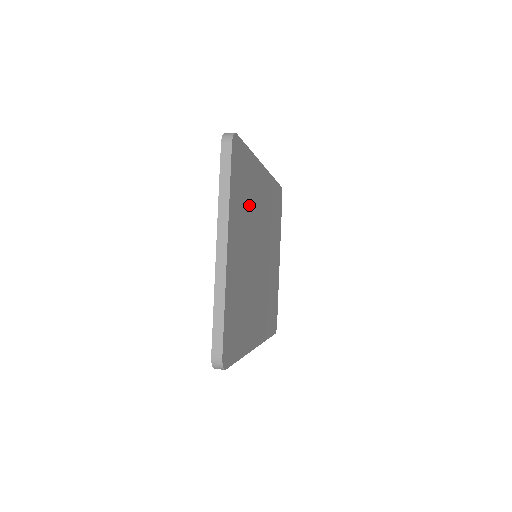
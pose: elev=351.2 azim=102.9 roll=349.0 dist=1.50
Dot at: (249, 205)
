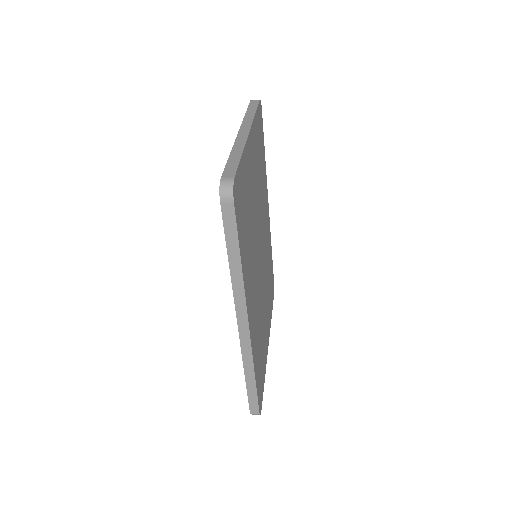
Dot at: (260, 181)
